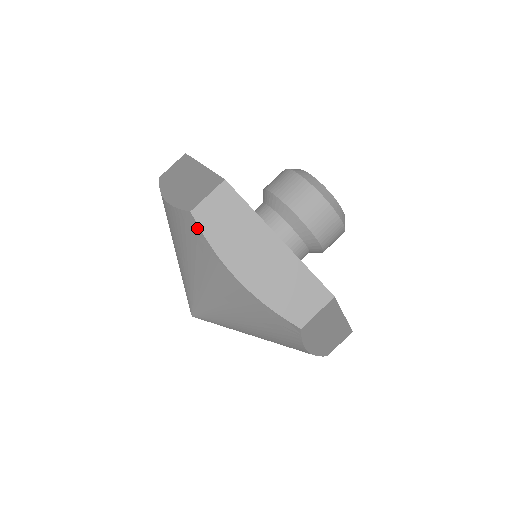
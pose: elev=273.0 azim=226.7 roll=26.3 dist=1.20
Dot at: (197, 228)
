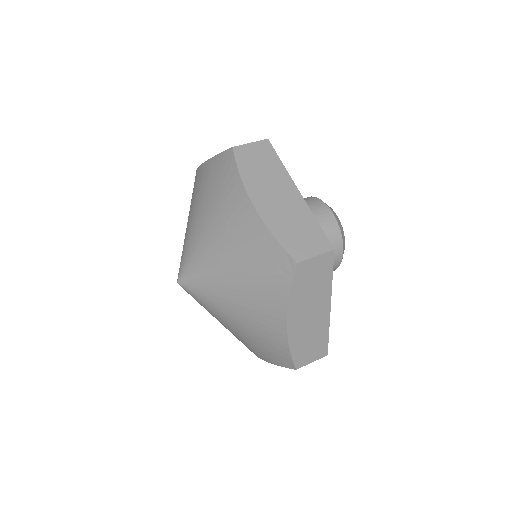
Dot at: (233, 161)
